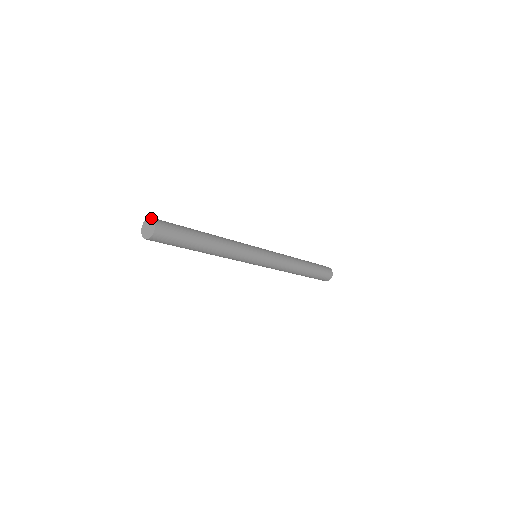
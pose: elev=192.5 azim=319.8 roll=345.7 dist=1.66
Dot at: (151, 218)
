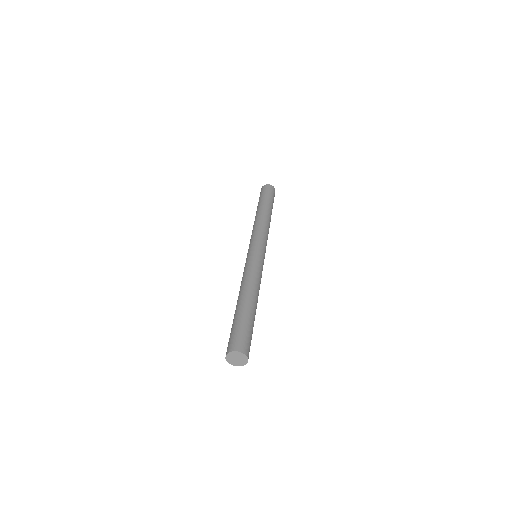
Dot at: (234, 352)
